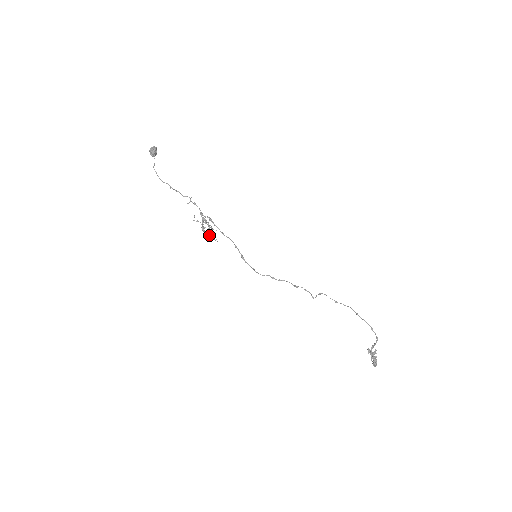
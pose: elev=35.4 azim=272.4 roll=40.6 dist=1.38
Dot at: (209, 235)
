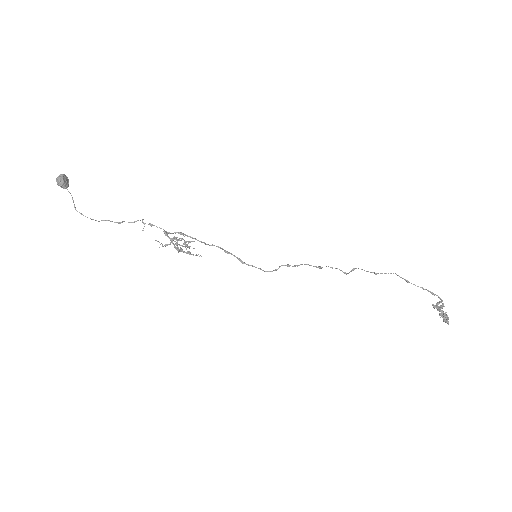
Dot at: occluded
